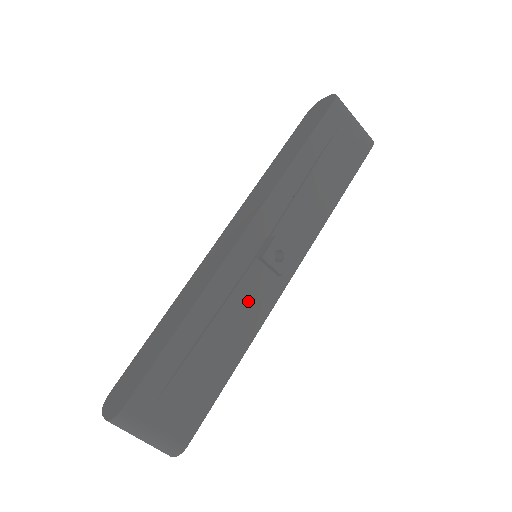
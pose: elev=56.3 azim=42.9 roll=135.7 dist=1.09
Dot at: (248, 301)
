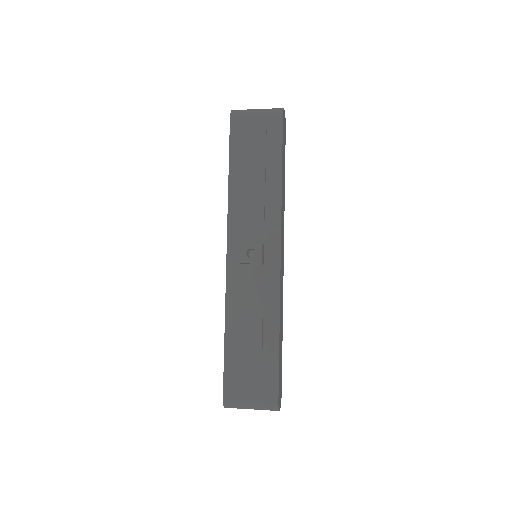
Dot at: (255, 293)
